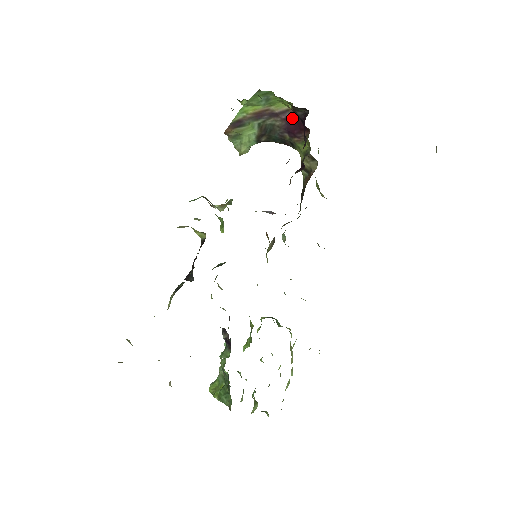
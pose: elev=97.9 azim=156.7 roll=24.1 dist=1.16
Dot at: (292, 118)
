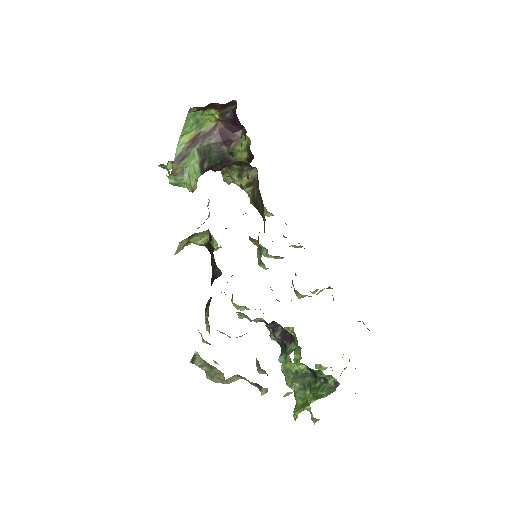
Dot at: (222, 128)
